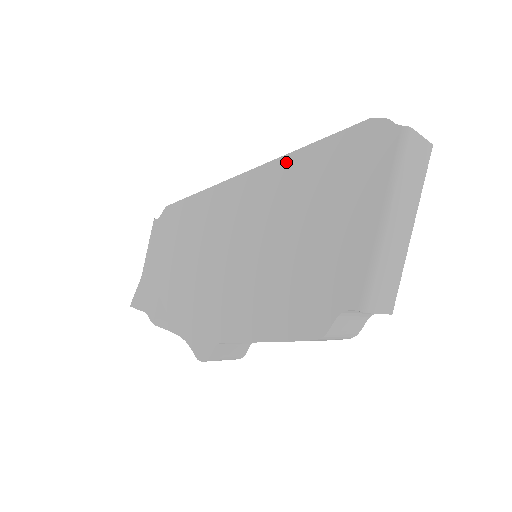
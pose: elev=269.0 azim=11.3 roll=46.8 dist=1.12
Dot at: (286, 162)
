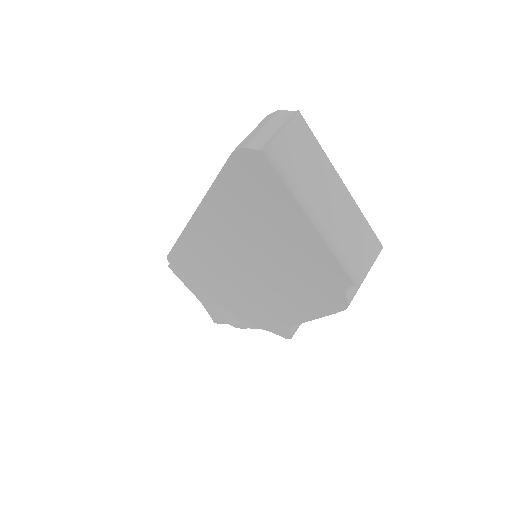
Dot at: (209, 204)
